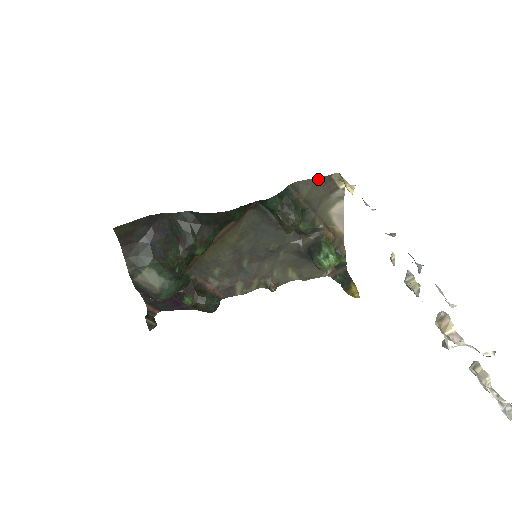
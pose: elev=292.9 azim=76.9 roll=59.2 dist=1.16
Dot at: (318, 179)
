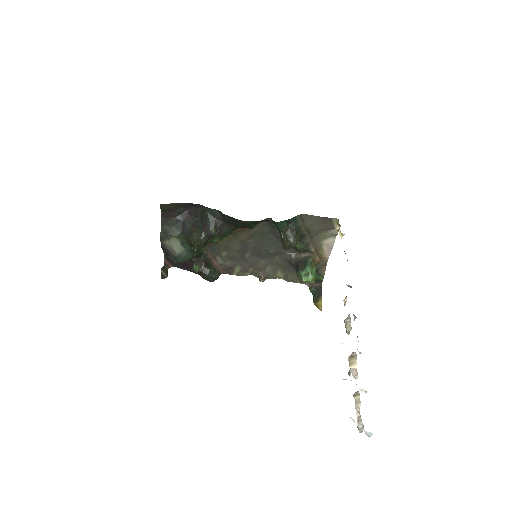
Dot at: (321, 218)
